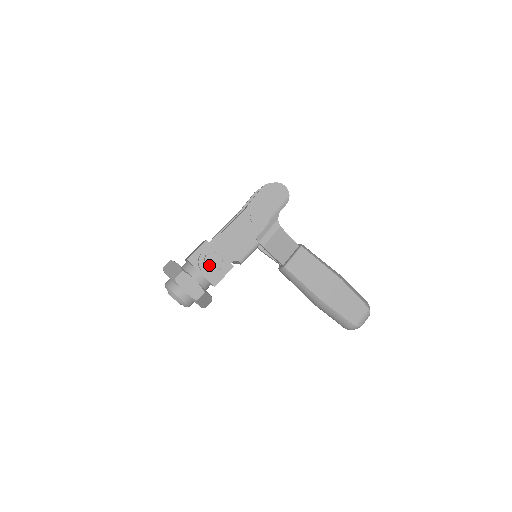
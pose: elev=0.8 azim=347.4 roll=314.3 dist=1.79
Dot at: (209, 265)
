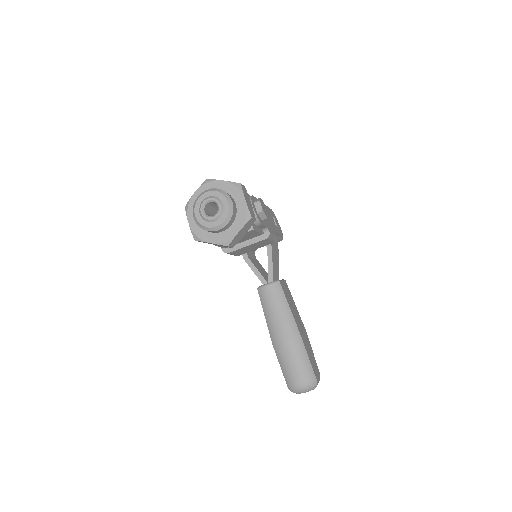
Dot at: (262, 205)
